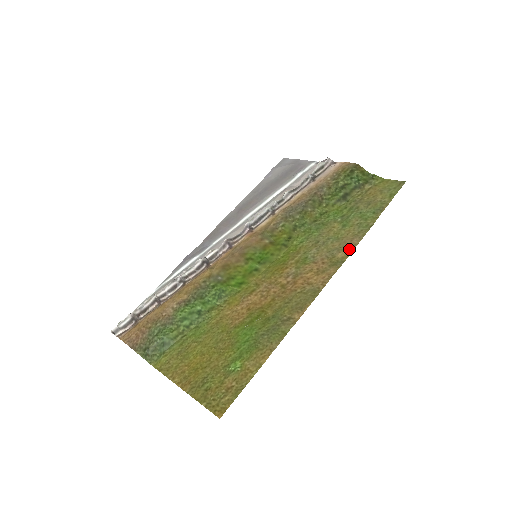
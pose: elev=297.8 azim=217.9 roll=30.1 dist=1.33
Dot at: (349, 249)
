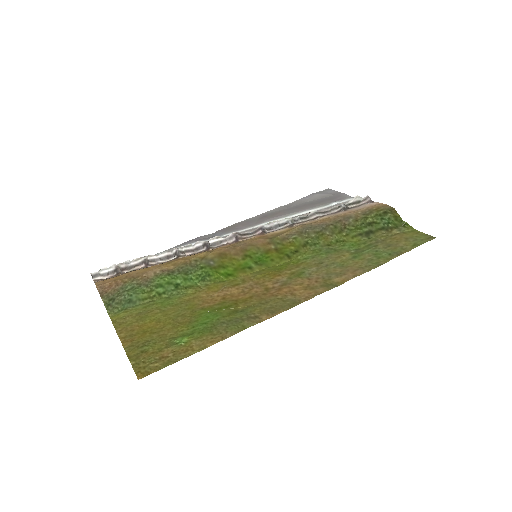
Dot at: (348, 277)
